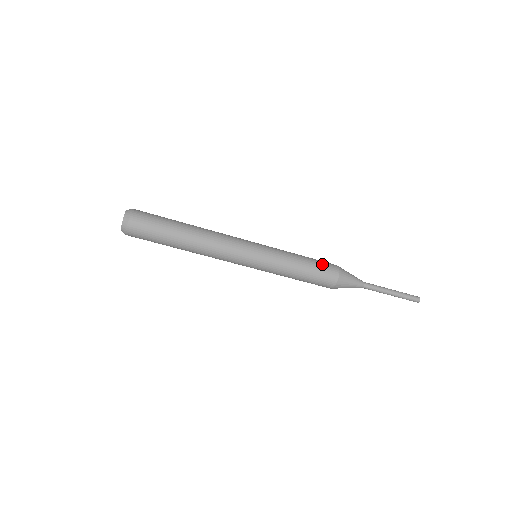
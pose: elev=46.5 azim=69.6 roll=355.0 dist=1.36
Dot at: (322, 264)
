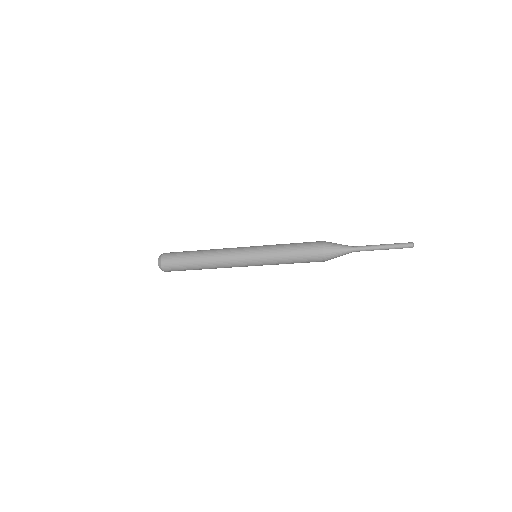
Dot at: (307, 247)
